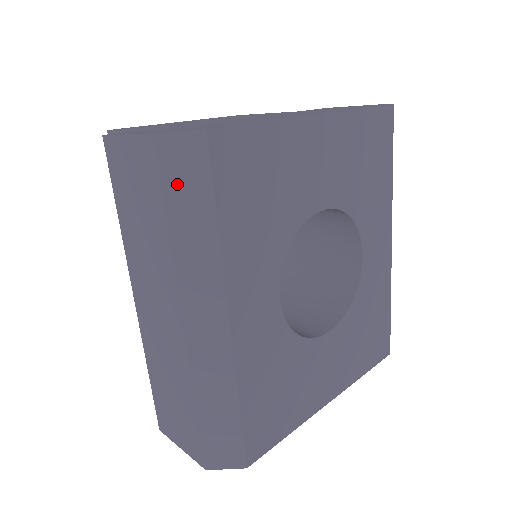
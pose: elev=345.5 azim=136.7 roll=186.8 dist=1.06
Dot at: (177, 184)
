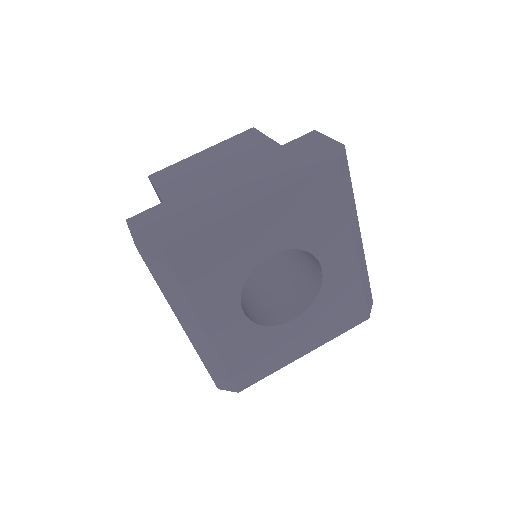
Dot at: (156, 269)
